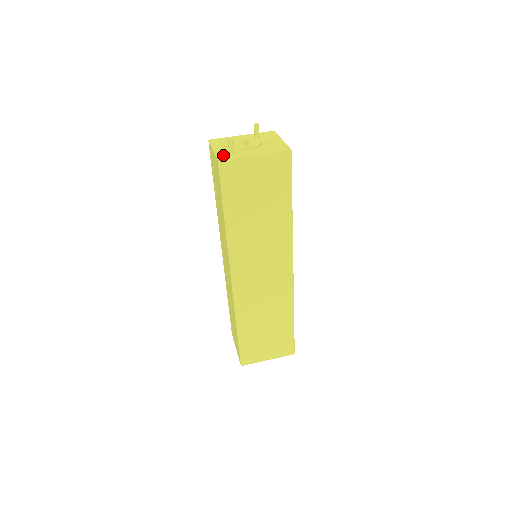
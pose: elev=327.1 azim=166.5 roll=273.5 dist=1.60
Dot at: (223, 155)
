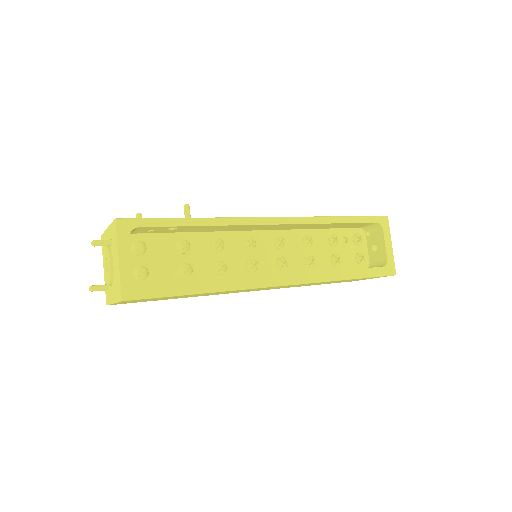
Dot at: (106, 291)
